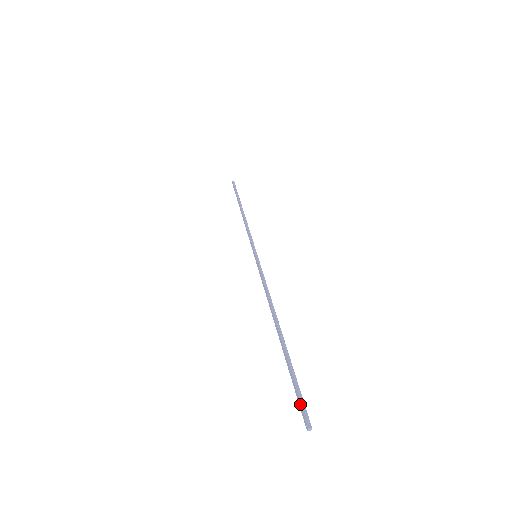
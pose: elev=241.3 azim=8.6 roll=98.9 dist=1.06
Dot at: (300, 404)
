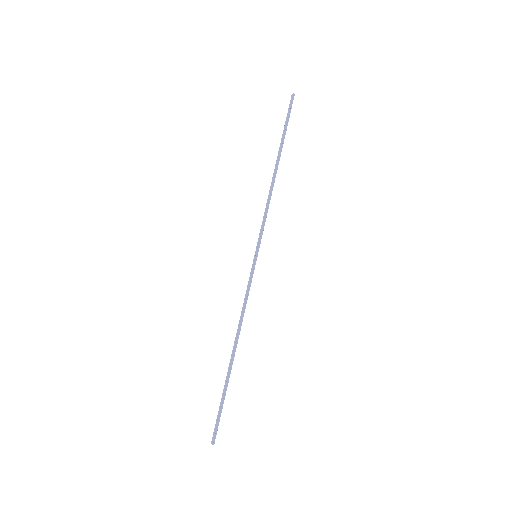
Dot at: (215, 426)
